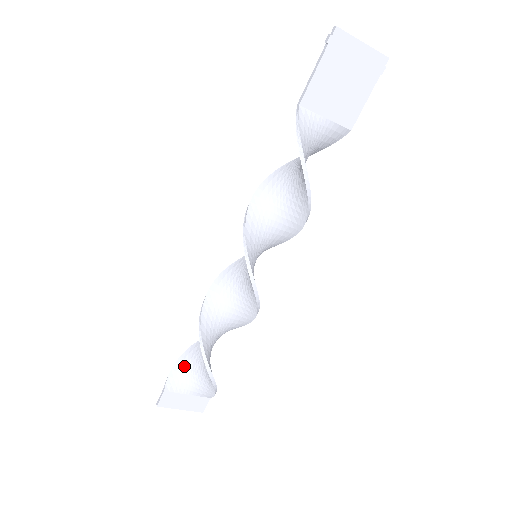
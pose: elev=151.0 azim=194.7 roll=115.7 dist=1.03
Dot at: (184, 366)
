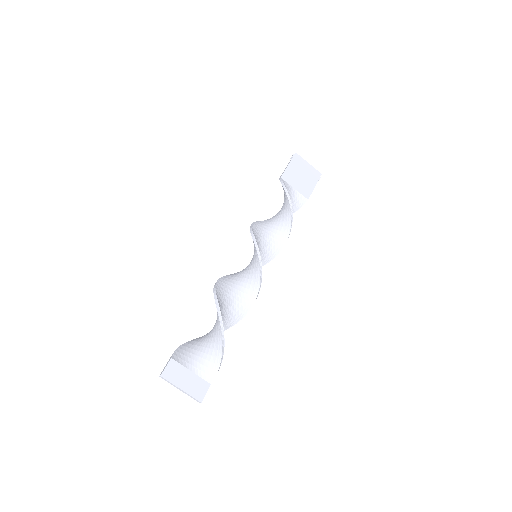
Dot at: (189, 346)
